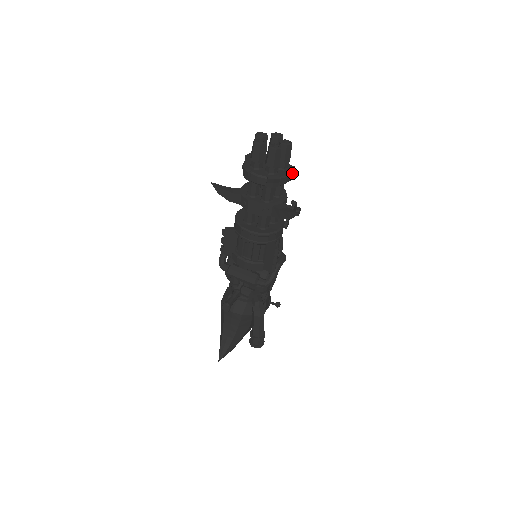
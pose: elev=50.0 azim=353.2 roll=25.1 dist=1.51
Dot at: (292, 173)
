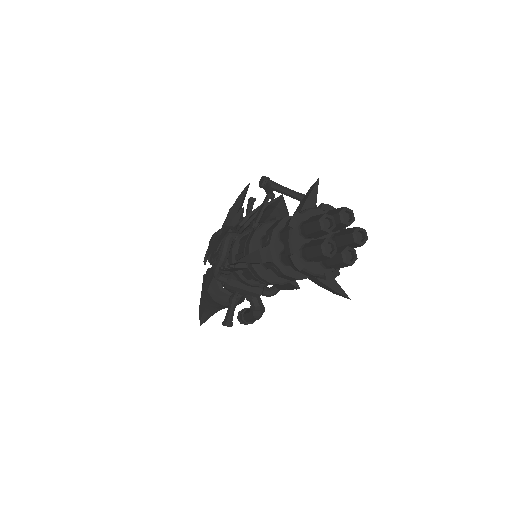
Dot at: occluded
